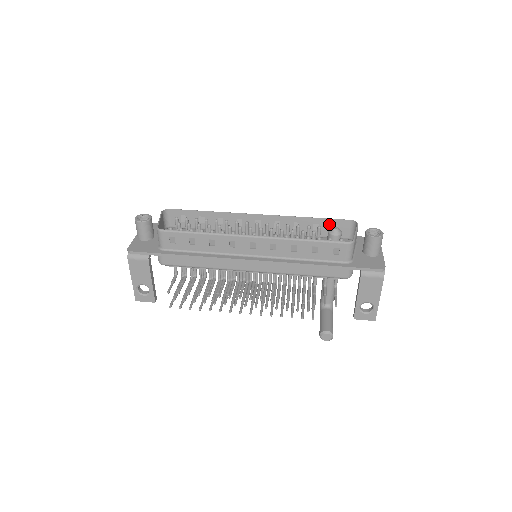
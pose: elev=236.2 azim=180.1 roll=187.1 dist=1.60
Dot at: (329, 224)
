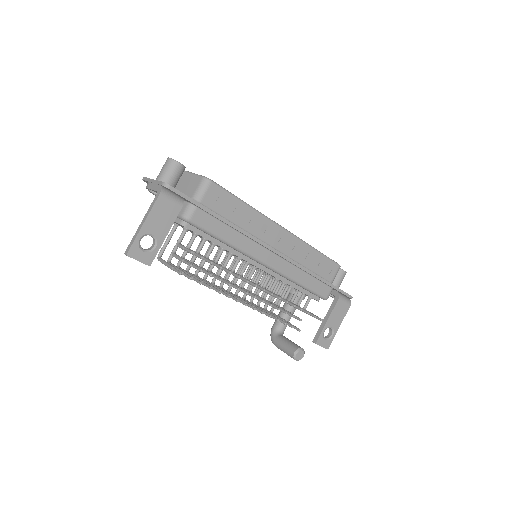
Dot at: occluded
